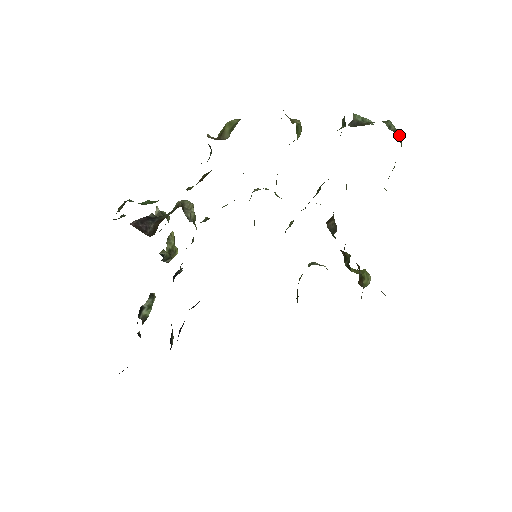
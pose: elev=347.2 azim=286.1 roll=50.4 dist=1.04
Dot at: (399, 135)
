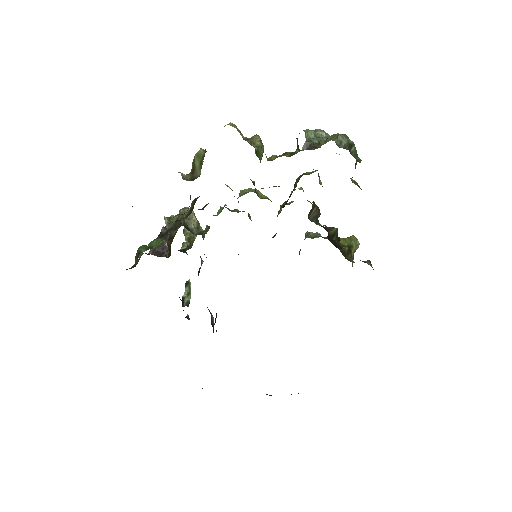
Dot at: (351, 148)
